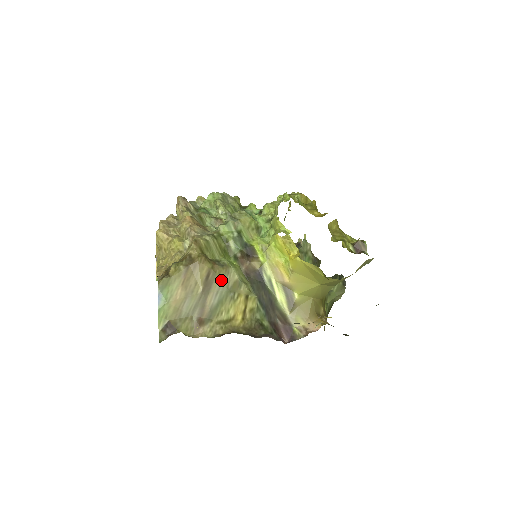
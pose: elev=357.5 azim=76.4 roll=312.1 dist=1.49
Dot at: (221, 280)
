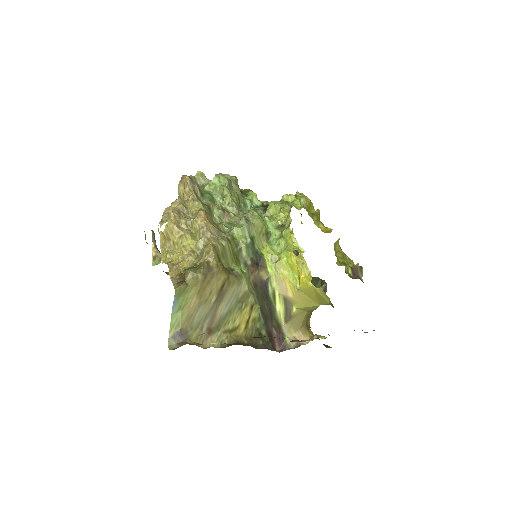
Dot at: (233, 291)
